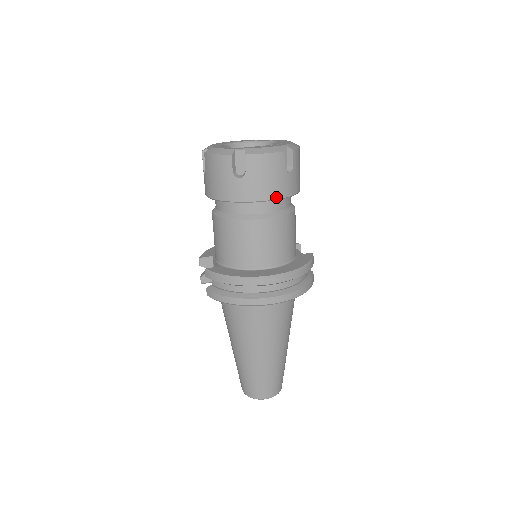
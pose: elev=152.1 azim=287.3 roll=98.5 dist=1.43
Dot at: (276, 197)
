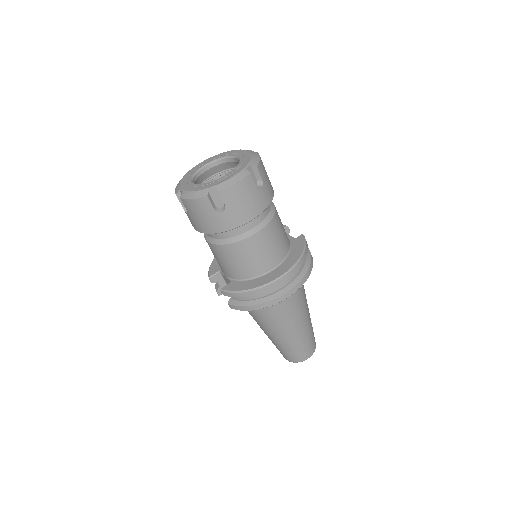
Dot at: (258, 213)
